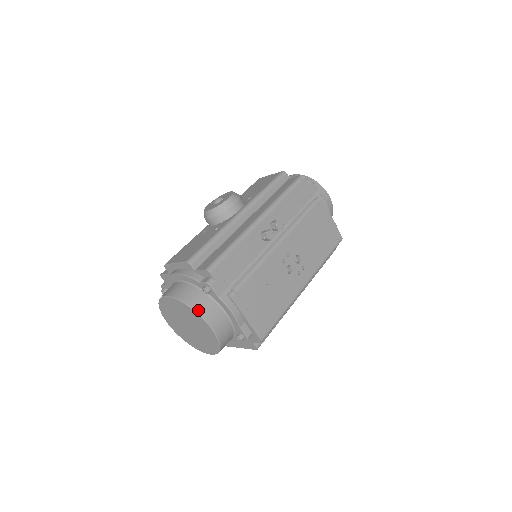
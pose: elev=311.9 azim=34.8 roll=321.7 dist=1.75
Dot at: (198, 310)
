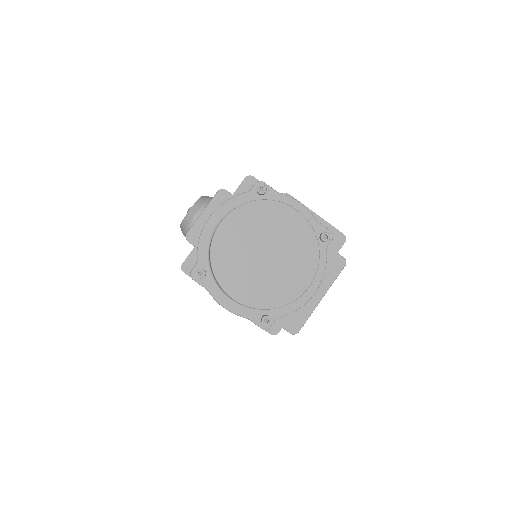
Dot at: (270, 200)
